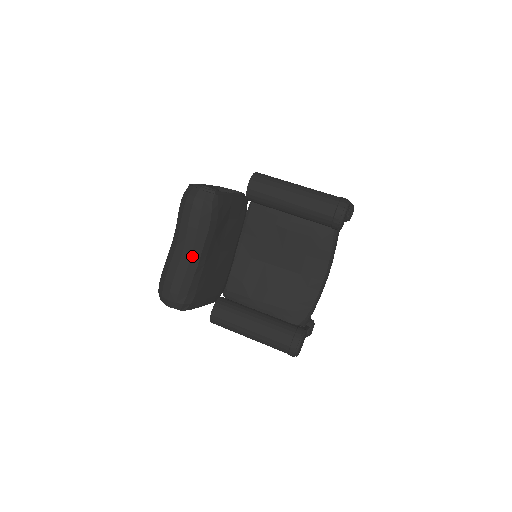
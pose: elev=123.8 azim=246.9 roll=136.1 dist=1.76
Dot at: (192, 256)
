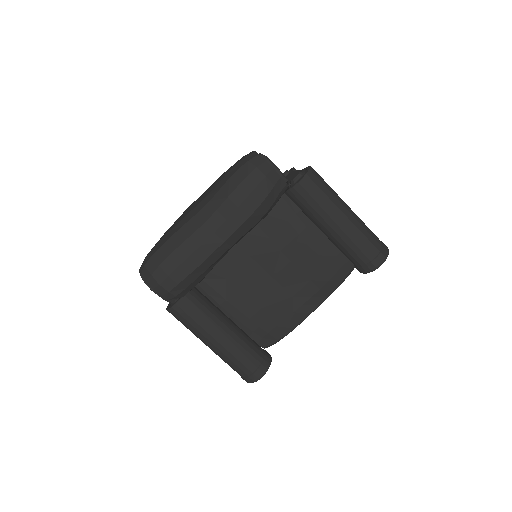
Dot at: (222, 245)
